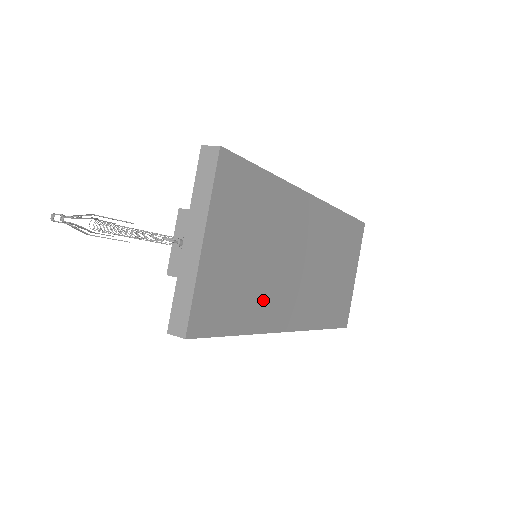
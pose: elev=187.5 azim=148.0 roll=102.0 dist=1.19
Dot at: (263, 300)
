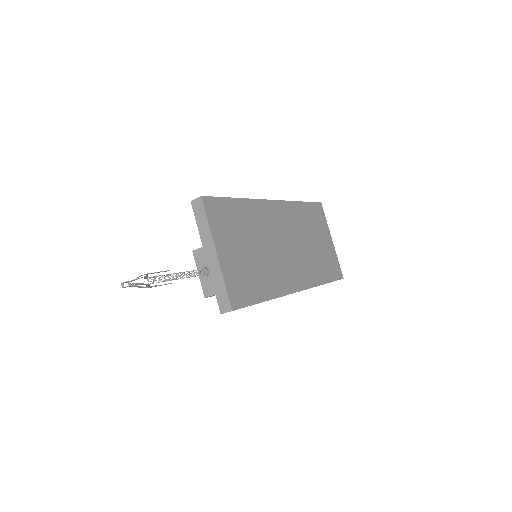
Dot at: (270, 276)
